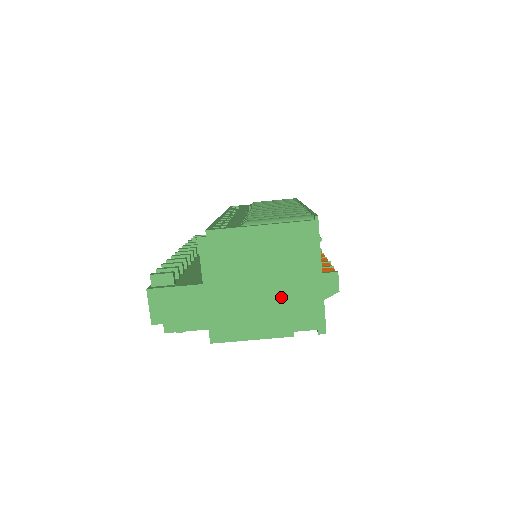
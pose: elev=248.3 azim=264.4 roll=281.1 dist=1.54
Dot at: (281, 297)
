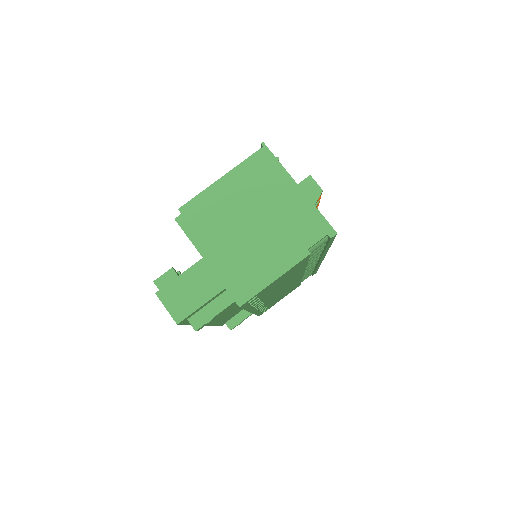
Dot at: (276, 226)
